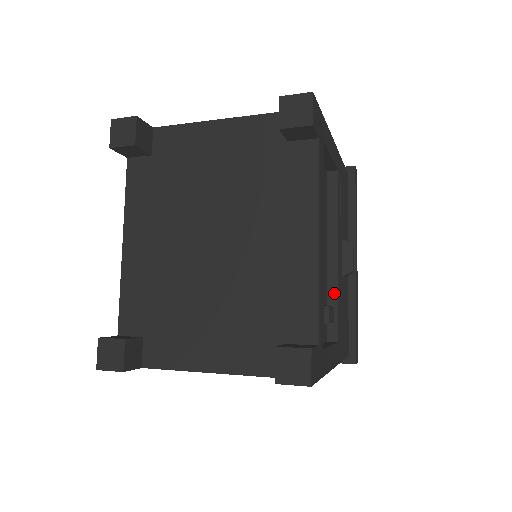
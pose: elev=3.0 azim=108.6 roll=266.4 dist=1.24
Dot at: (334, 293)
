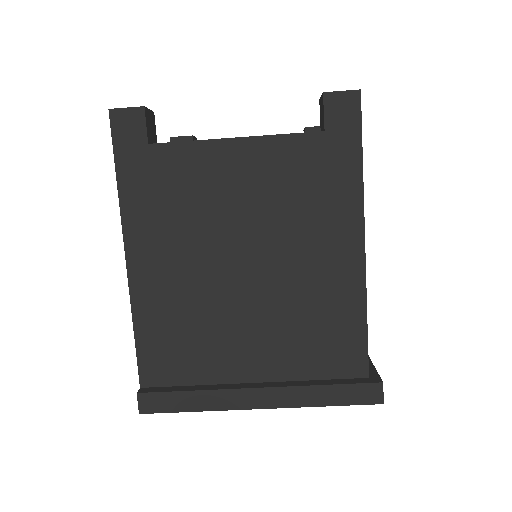
Dot at: occluded
